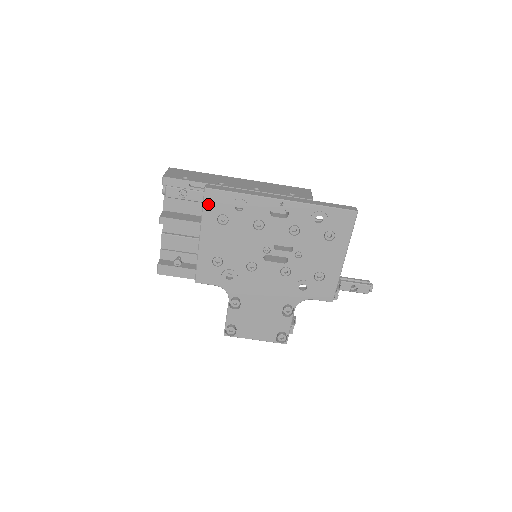
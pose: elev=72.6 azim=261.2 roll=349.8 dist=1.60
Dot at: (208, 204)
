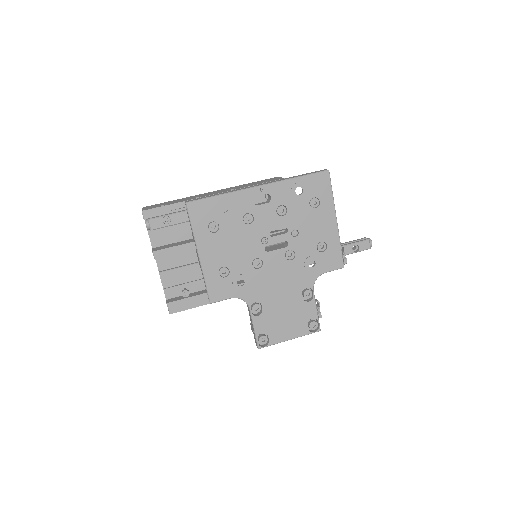
Dot at: (194, 217)
